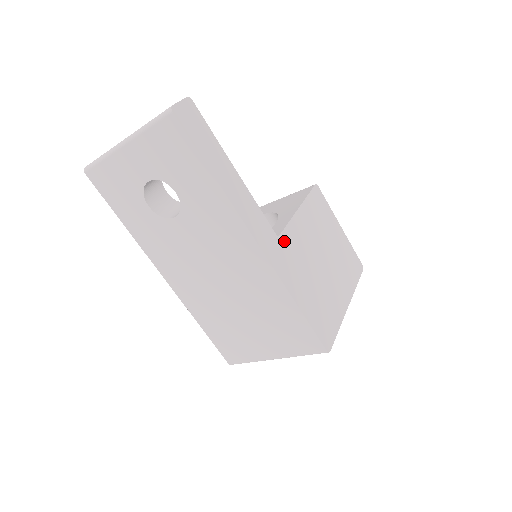
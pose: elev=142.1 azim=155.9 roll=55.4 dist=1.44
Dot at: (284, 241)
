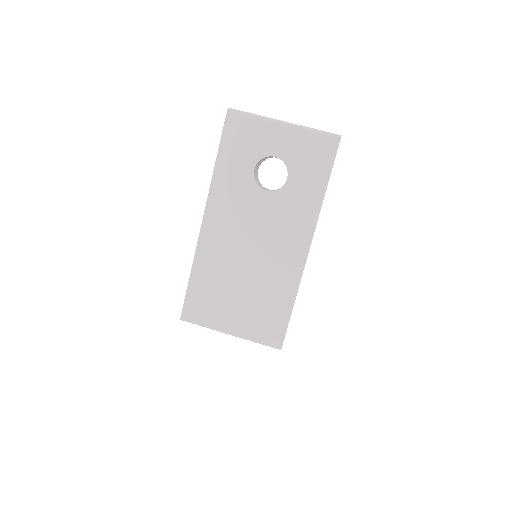
Dot at: occluded
